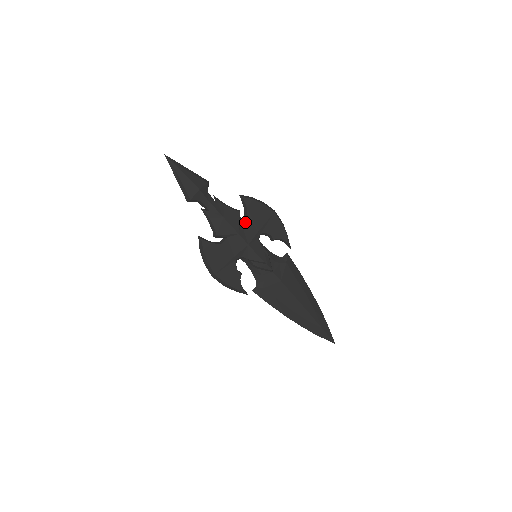
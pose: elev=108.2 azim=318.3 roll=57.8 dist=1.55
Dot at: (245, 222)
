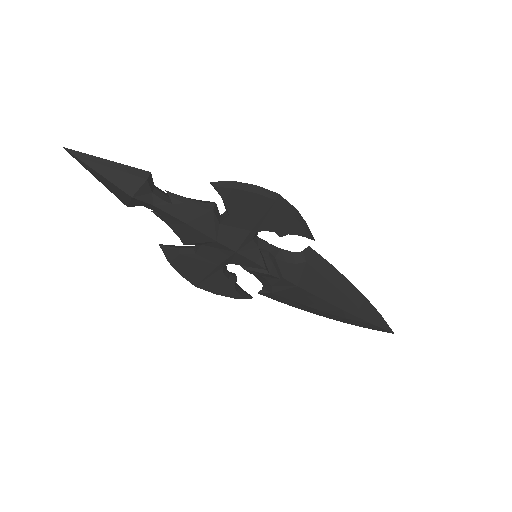
Dot at: (226, 222)
